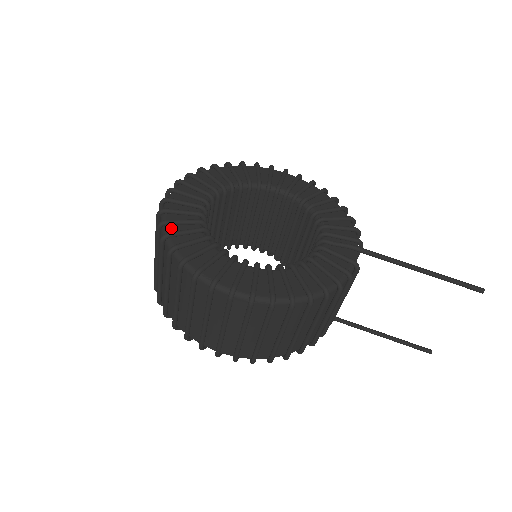
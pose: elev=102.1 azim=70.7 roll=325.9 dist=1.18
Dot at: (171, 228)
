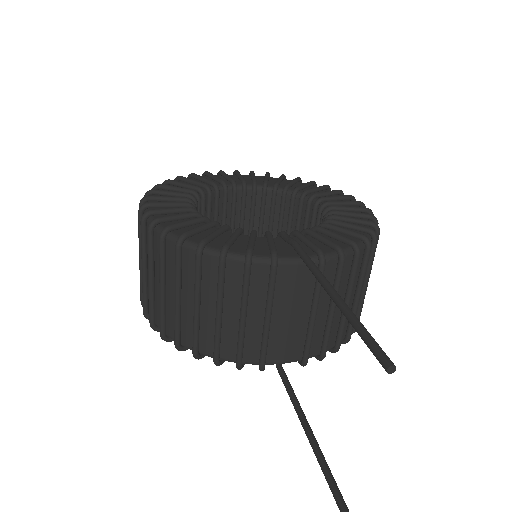
Dot at: occluded
